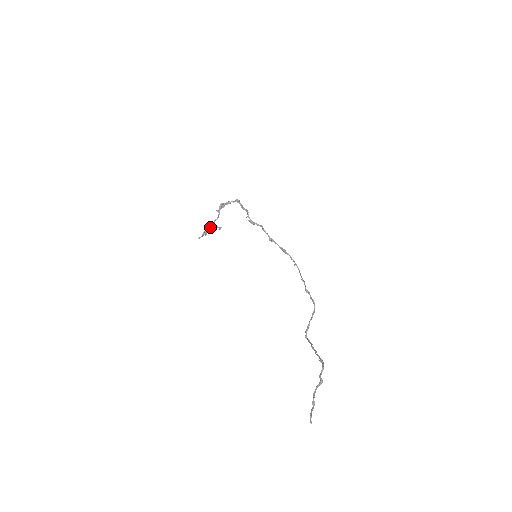
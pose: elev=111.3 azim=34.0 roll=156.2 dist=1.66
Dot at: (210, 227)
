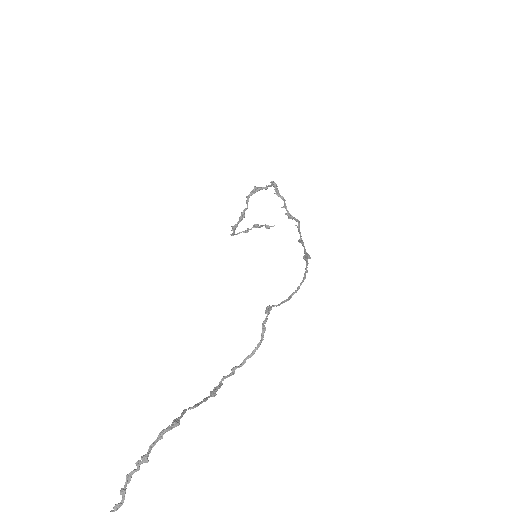
Dot at: (240, 219)
